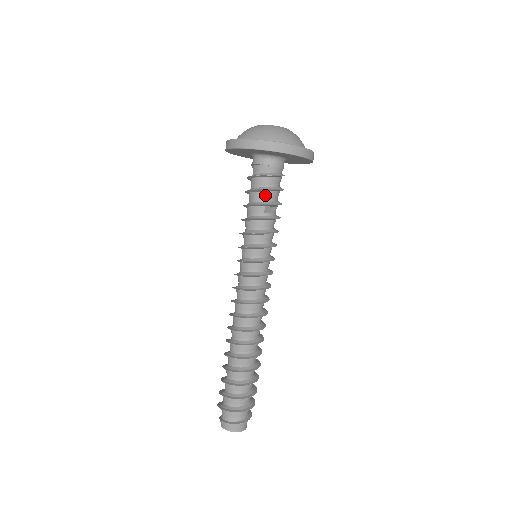
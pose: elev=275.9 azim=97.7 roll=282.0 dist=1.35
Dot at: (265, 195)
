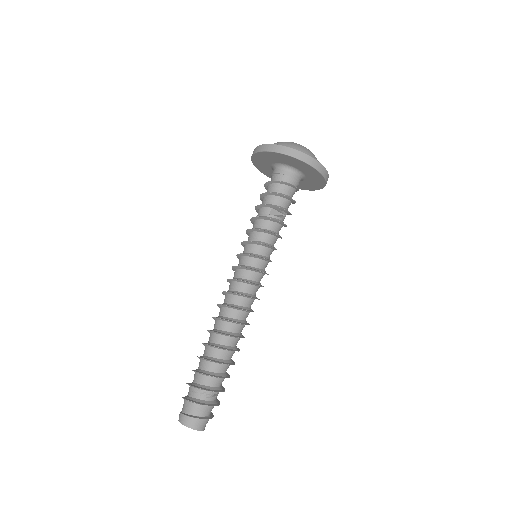
Dot at: (274, 199)
